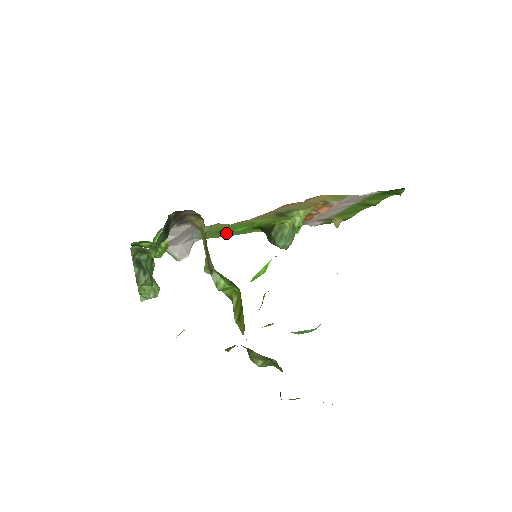
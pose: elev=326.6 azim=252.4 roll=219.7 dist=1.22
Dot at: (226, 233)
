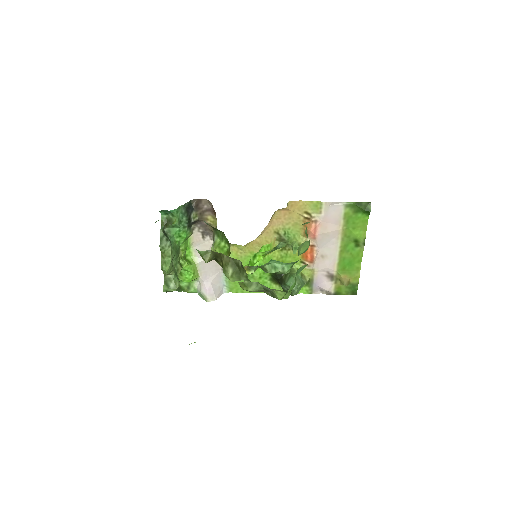
Dot at: occluded
